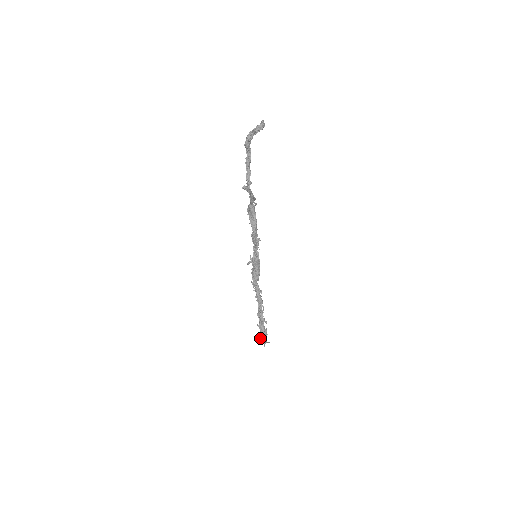
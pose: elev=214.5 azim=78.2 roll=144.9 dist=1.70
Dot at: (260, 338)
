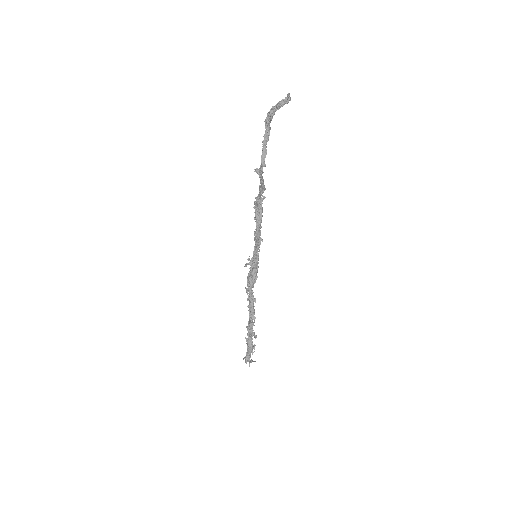
Dot at: (246, 355)
